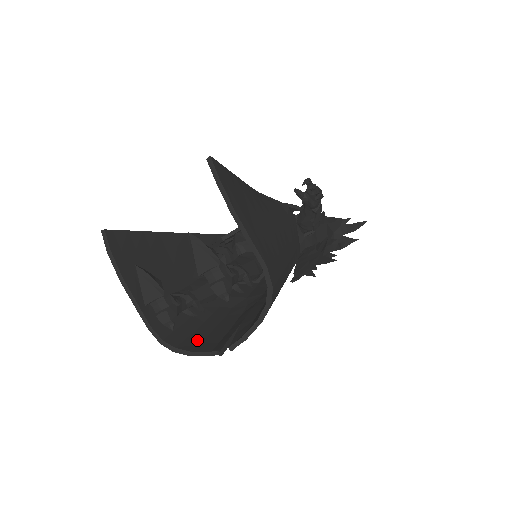
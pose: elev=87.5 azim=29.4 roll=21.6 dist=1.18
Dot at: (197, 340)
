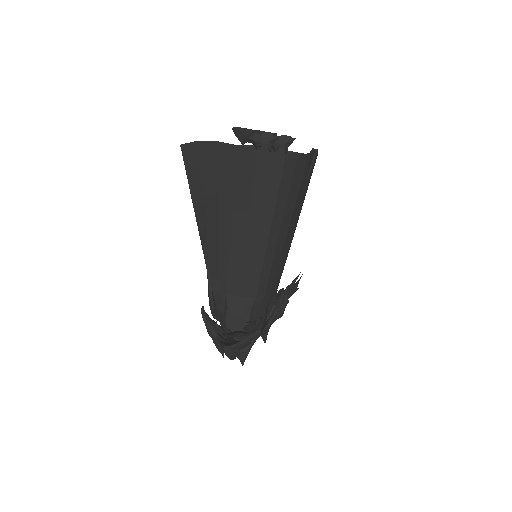
Dot at: (289, 172)
